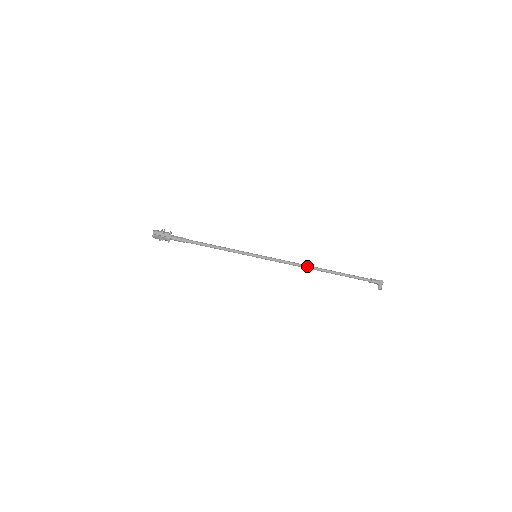
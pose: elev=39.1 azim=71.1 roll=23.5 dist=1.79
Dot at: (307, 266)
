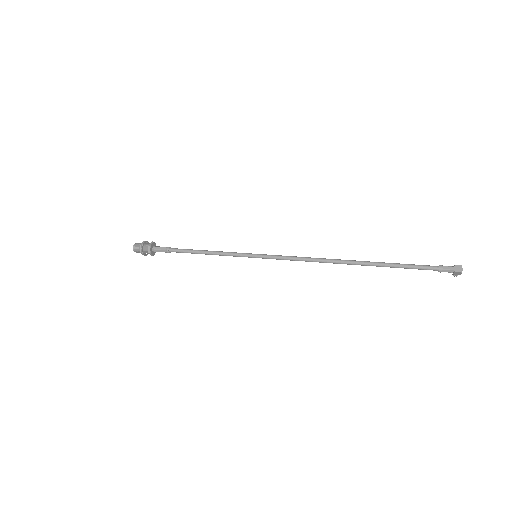
Dot at: occluded
